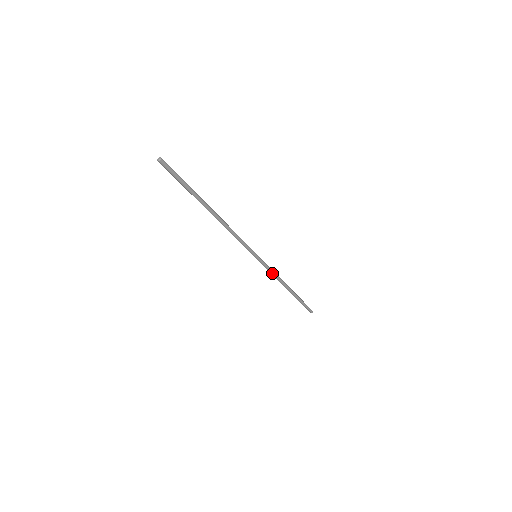
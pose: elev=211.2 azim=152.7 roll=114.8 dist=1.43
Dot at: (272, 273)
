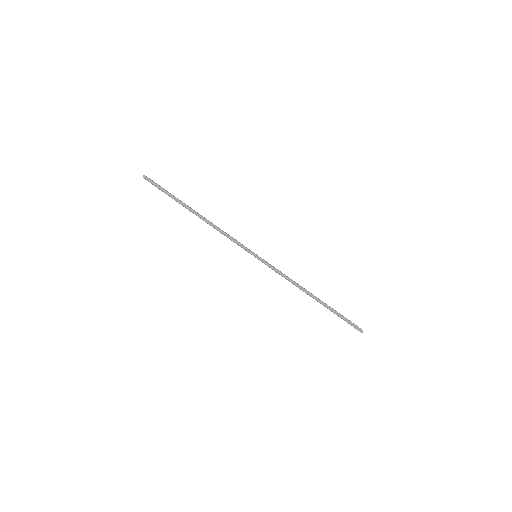
Dot at: (281, 275)
